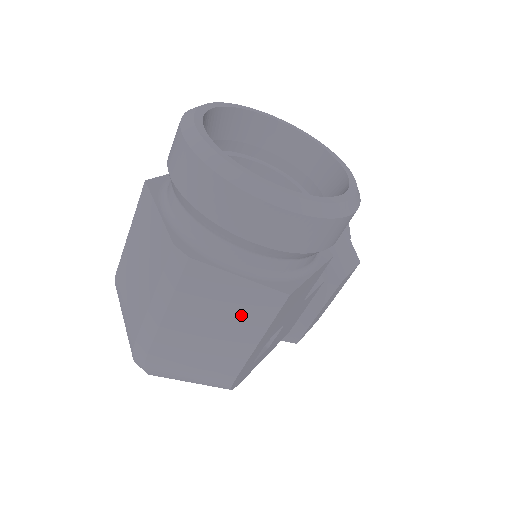
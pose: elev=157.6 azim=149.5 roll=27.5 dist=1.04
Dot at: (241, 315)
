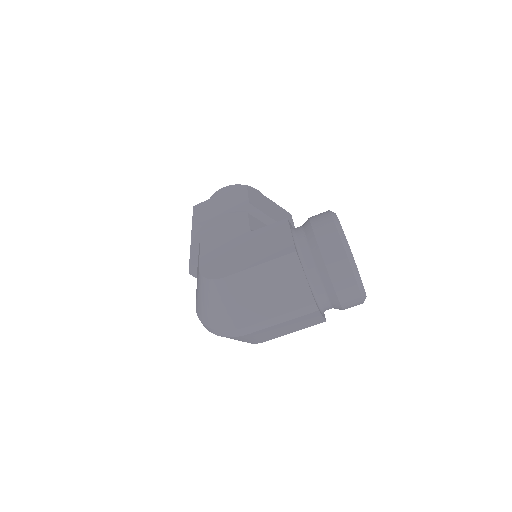
Dot at: (303, 325)
